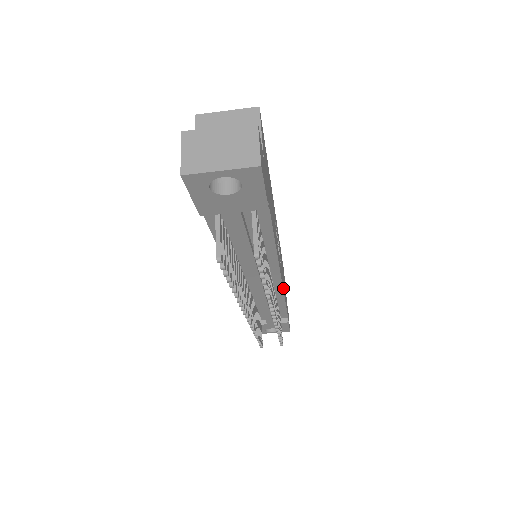
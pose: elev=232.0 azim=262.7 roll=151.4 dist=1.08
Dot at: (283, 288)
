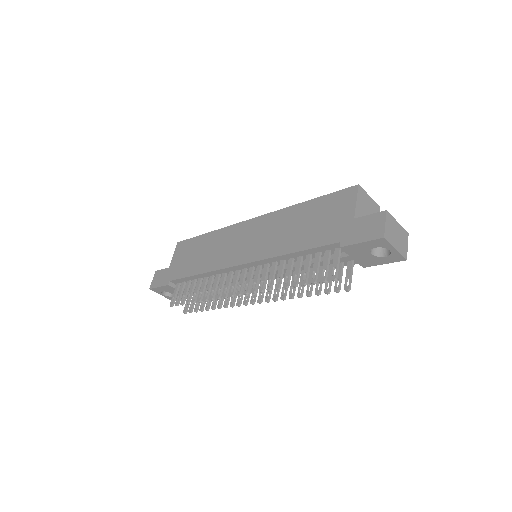
Dot at: occluded
